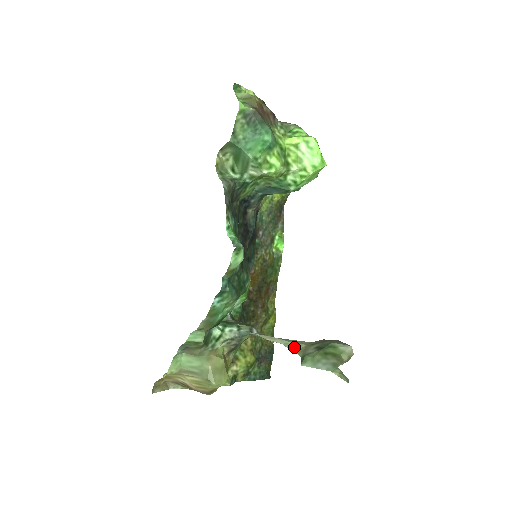
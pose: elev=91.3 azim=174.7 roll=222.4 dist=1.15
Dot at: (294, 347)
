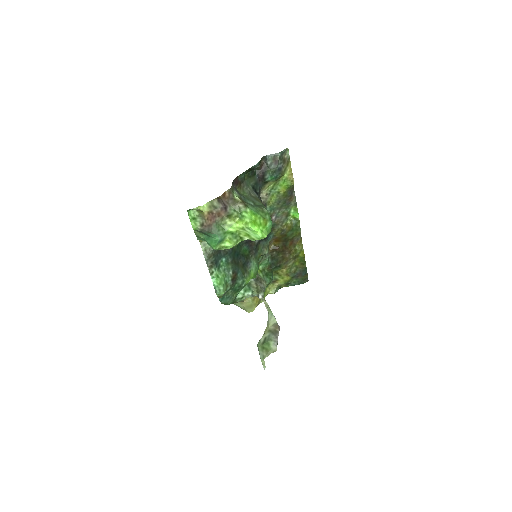
Dot at: (268, 322)
